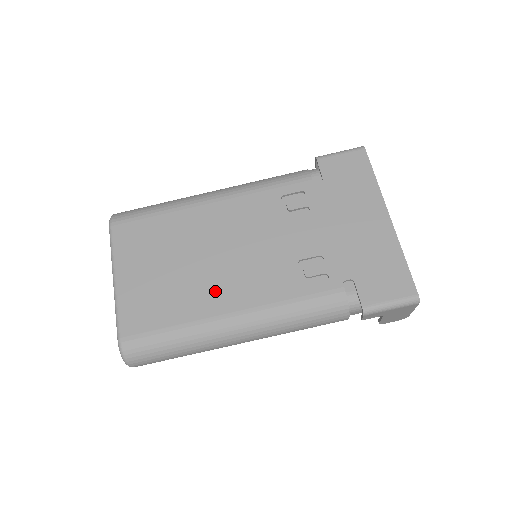
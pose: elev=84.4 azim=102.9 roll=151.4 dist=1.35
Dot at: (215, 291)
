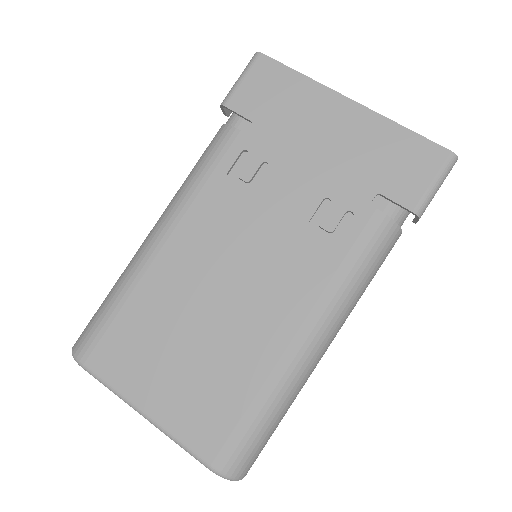
Dot at: (257, 330)
